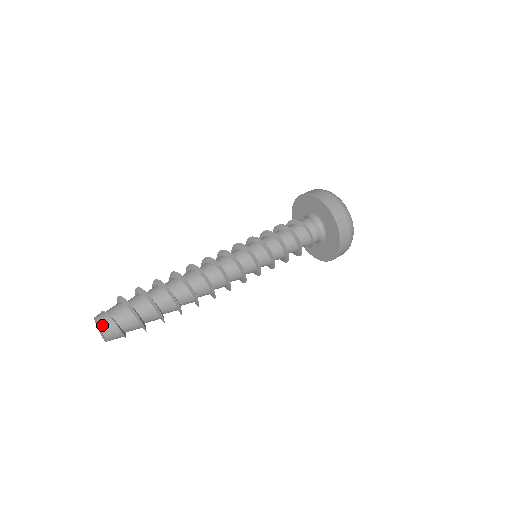
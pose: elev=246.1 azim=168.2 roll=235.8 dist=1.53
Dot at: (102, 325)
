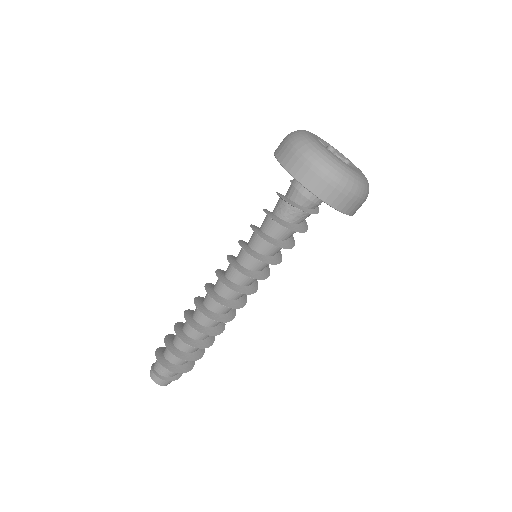
Dot at: (158, 383)
